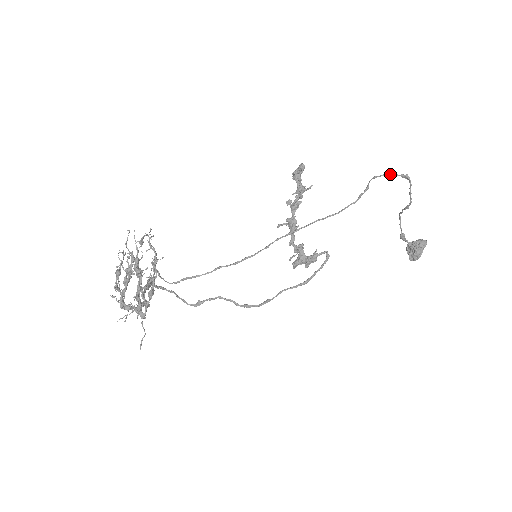
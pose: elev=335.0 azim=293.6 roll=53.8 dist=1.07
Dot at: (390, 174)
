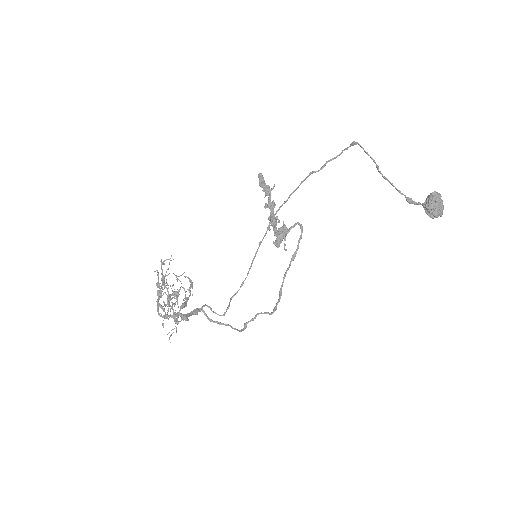
Dot at: occluded
